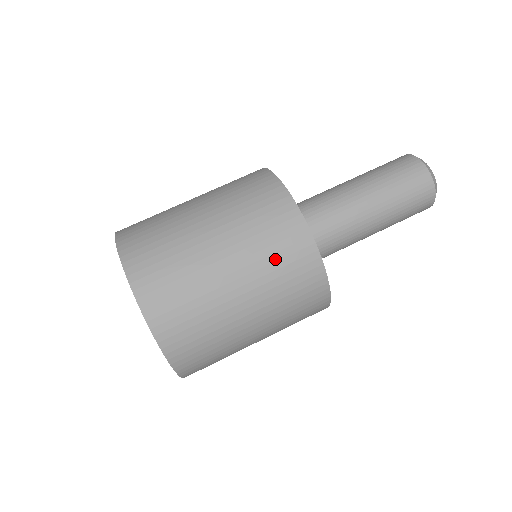
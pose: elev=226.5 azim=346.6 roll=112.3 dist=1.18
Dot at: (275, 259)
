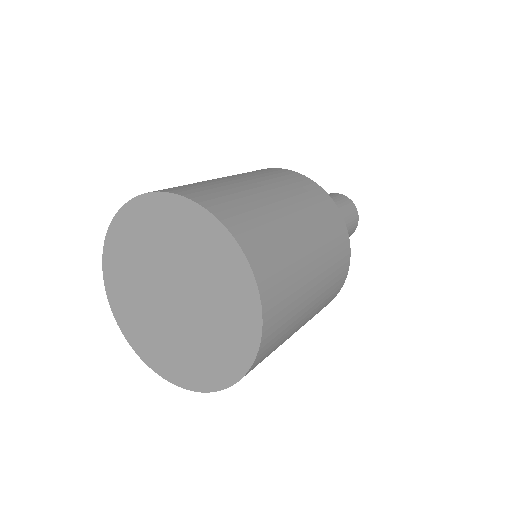
Dot at: (332, 246)
